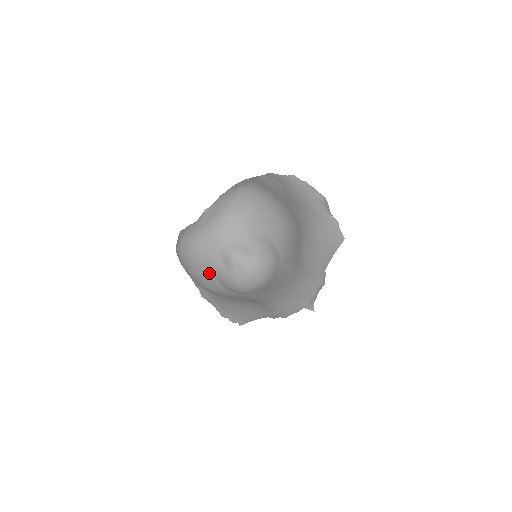
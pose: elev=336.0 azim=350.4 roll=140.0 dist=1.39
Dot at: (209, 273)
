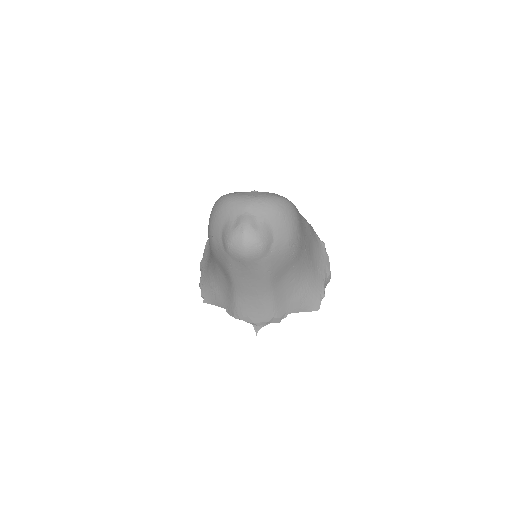
Dot at: (222, 223)
